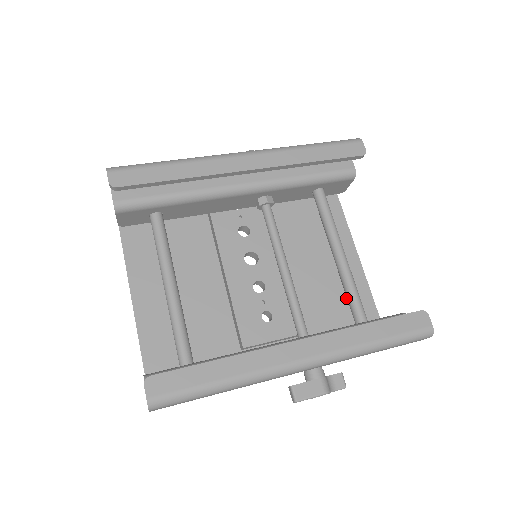
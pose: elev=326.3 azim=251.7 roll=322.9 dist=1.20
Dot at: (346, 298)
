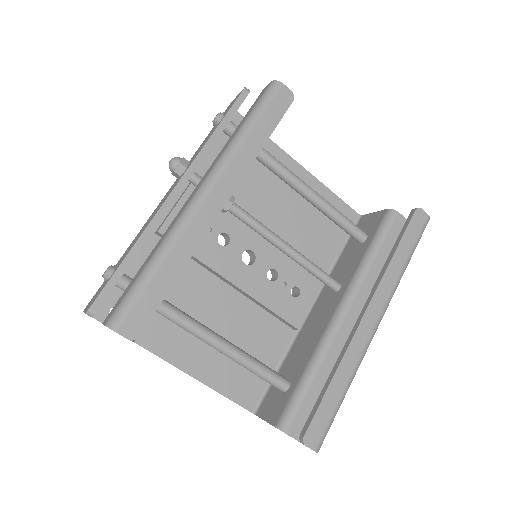
Dot at: (328, 219)
